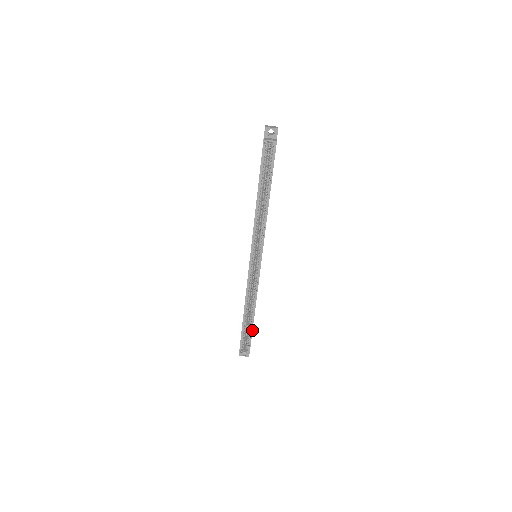
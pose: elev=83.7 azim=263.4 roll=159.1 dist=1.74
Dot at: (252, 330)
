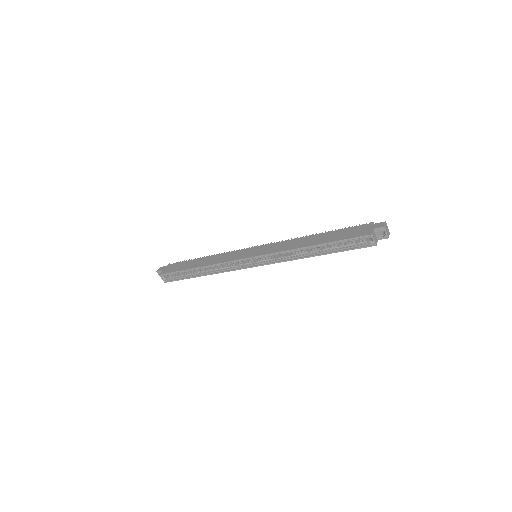
Dot at: (188, 278)
